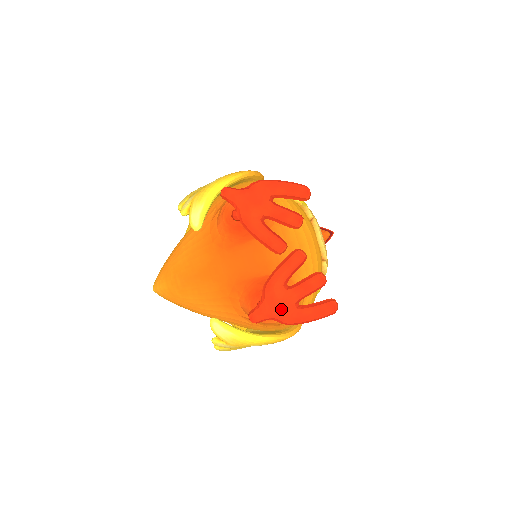
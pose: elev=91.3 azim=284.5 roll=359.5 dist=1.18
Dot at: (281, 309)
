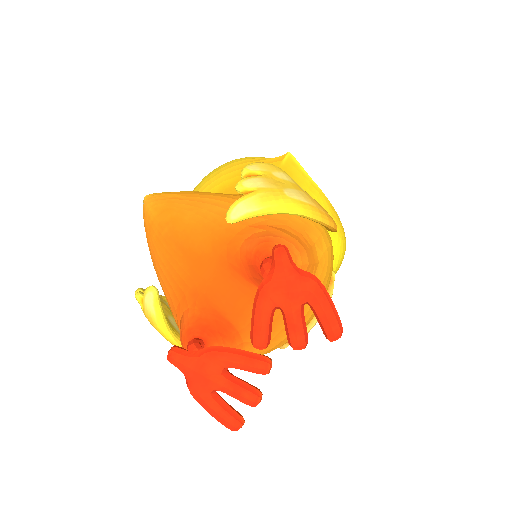
Dot at: (199, 380)
